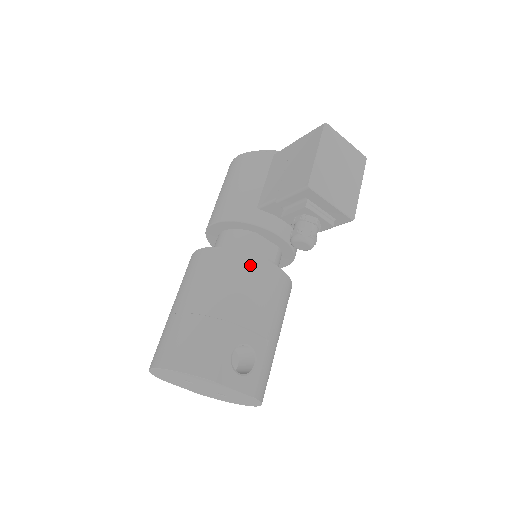
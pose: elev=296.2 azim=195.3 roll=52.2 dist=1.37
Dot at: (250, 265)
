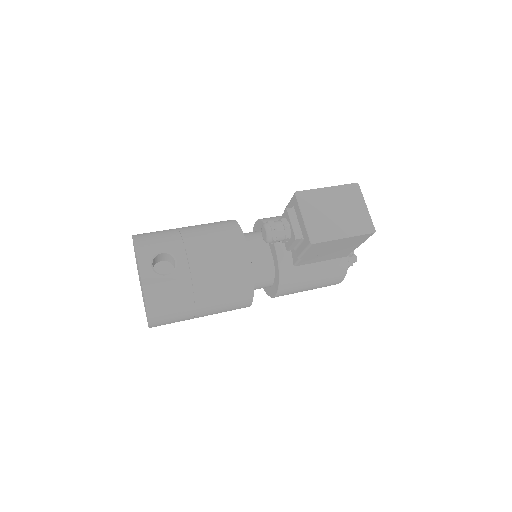
Dot at: (233, 233)
